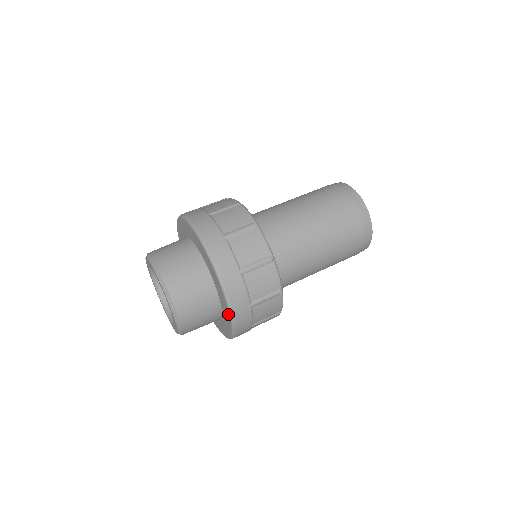
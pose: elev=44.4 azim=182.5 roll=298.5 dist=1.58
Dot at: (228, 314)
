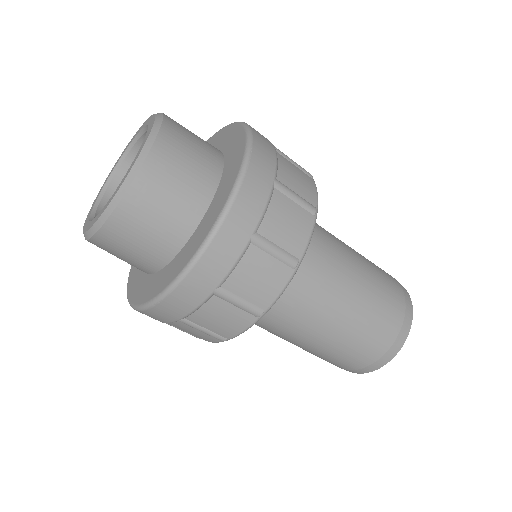
Dot at: (148, 298)
